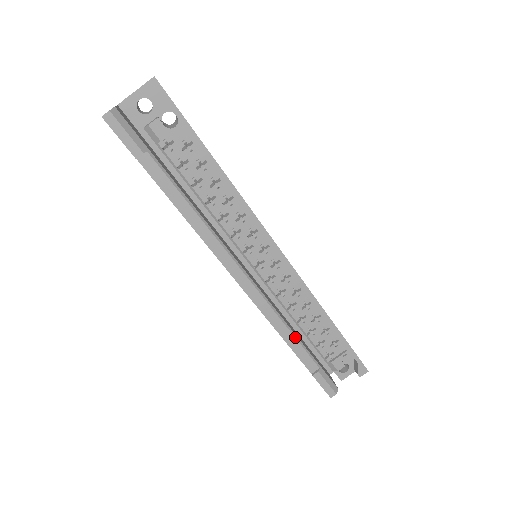
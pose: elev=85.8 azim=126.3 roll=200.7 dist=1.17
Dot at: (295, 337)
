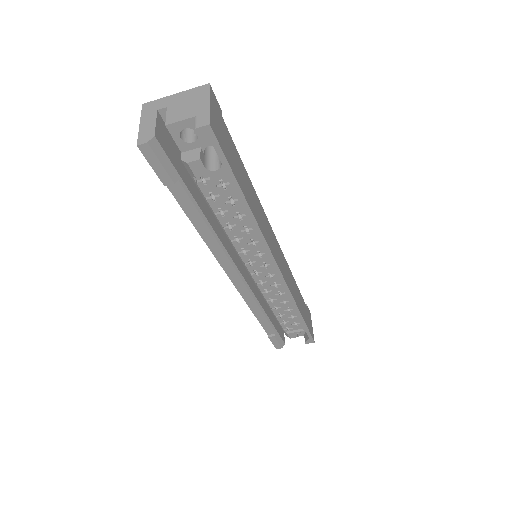
Dot at: (265, 316)
